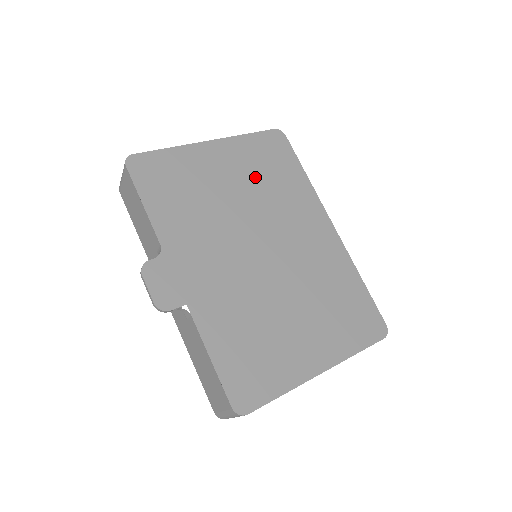
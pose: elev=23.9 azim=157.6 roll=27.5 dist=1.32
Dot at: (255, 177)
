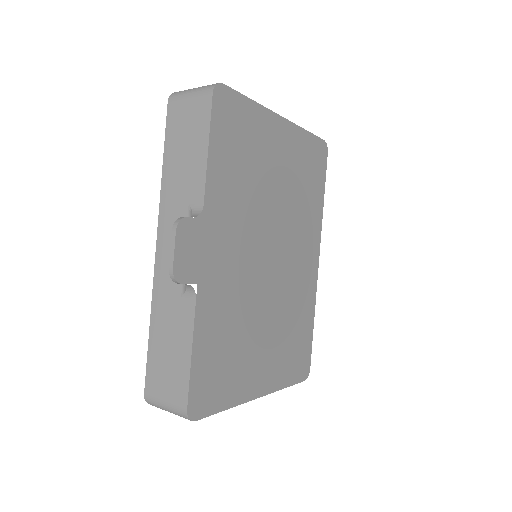
Dot at: (295, 179)
